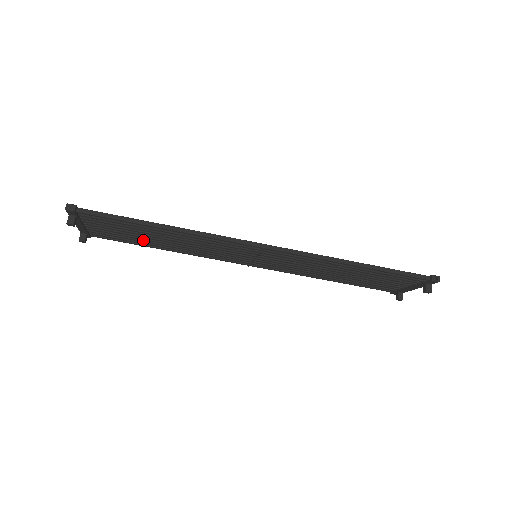
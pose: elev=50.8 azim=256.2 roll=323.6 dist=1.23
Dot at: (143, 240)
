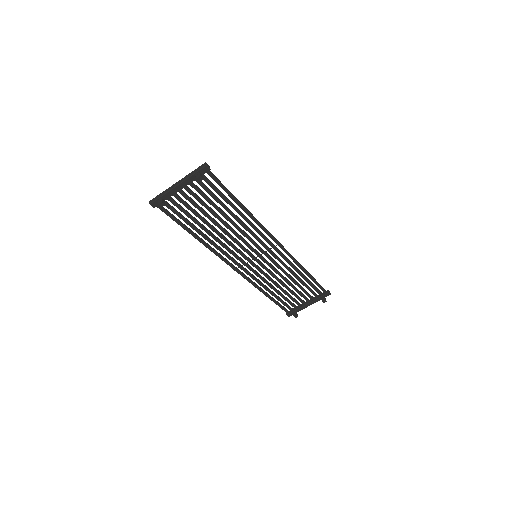
Dot at: (197, 221)
